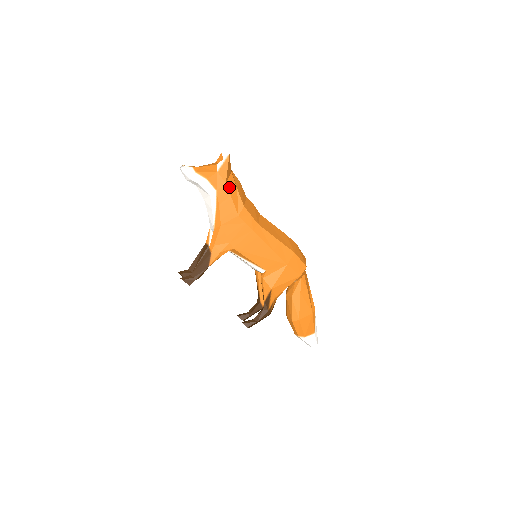
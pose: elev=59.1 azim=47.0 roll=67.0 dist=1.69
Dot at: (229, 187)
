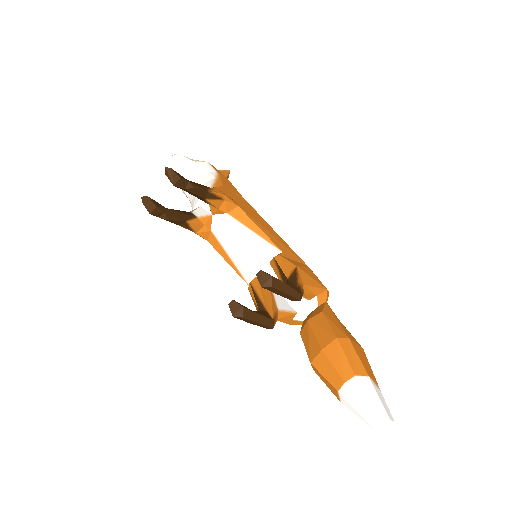
Dot at: occluded
